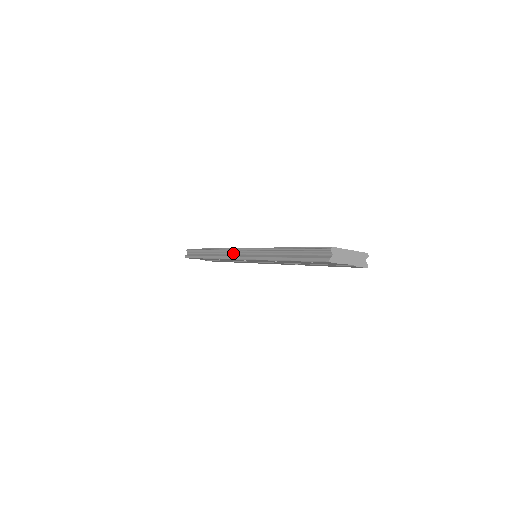
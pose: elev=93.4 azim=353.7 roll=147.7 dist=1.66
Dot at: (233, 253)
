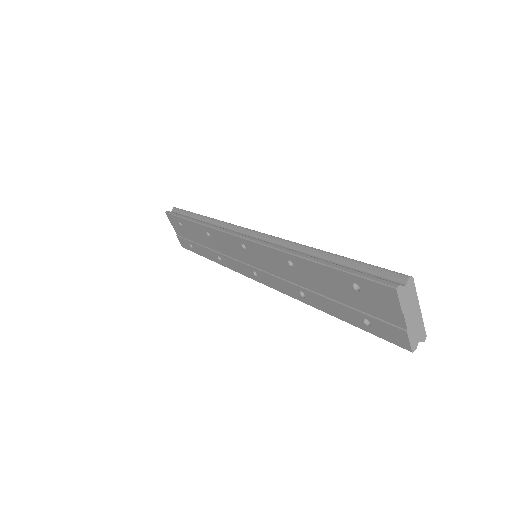
Dot at: (236, 231)
